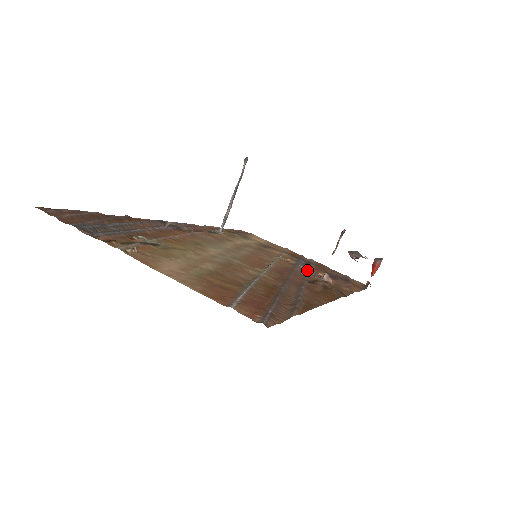
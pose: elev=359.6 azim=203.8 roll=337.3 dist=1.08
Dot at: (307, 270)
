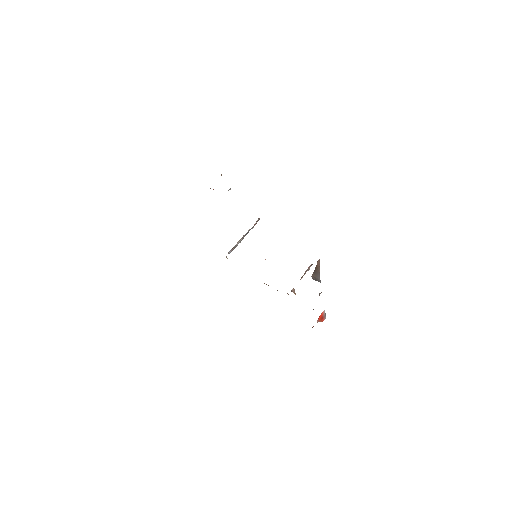
Dot at: occluded
